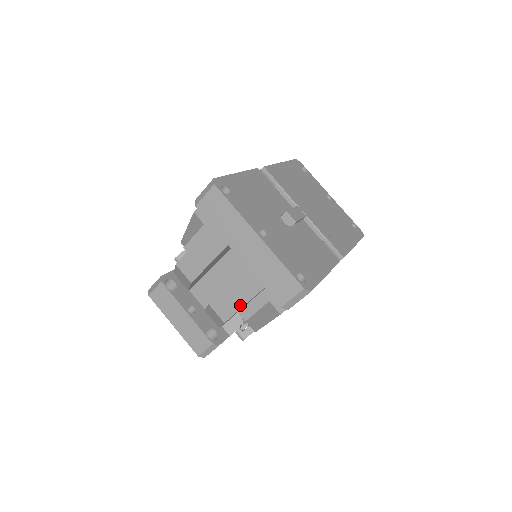
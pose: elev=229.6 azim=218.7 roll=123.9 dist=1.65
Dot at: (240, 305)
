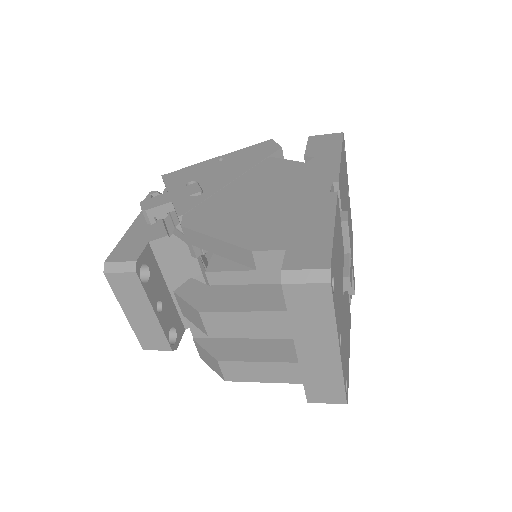
Dot at: (259, 380)
